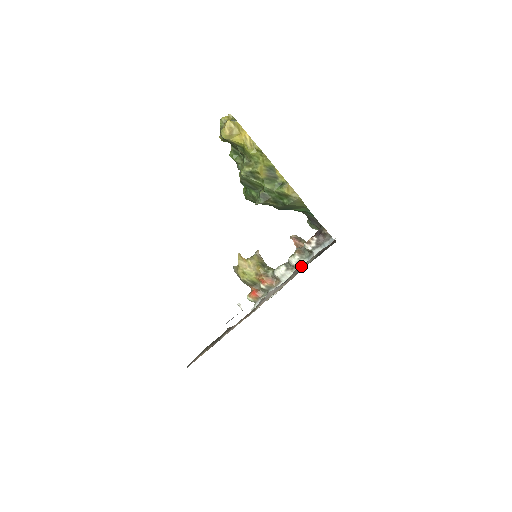
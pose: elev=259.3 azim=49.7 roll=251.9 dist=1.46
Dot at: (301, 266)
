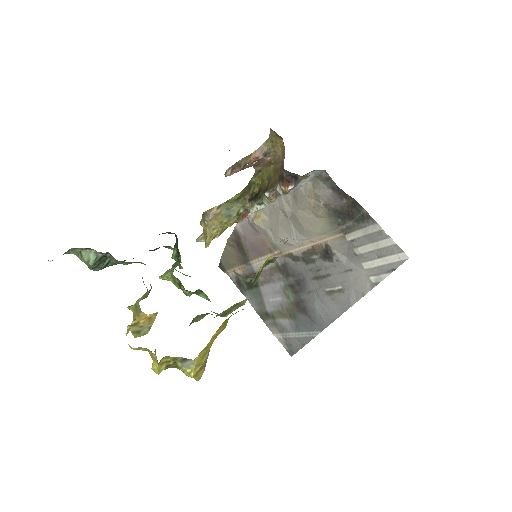
Dot at: (283, 194)
